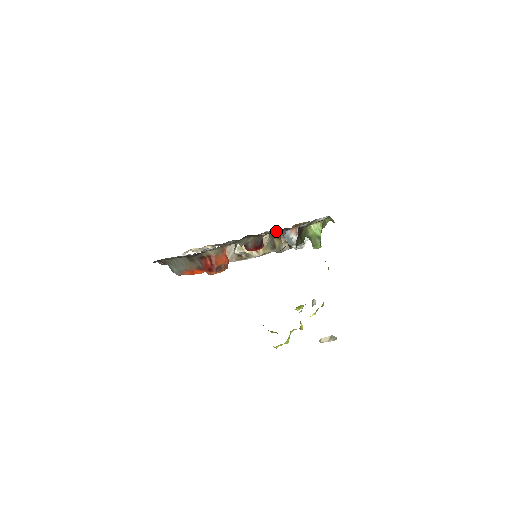
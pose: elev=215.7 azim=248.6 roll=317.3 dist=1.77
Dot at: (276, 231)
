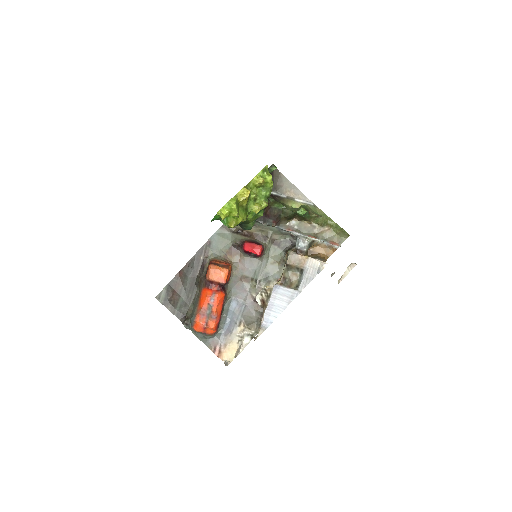
Dot at: (284, 252)
